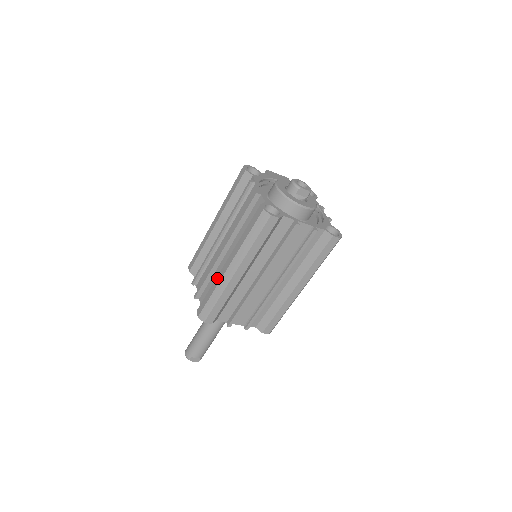
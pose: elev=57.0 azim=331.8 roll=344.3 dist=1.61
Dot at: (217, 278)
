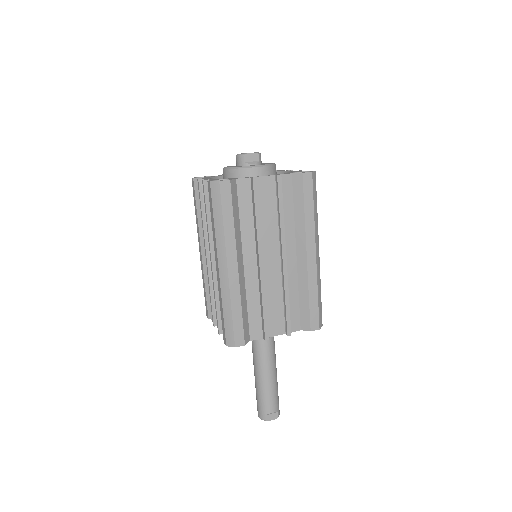
Dot at: (218, 289)
